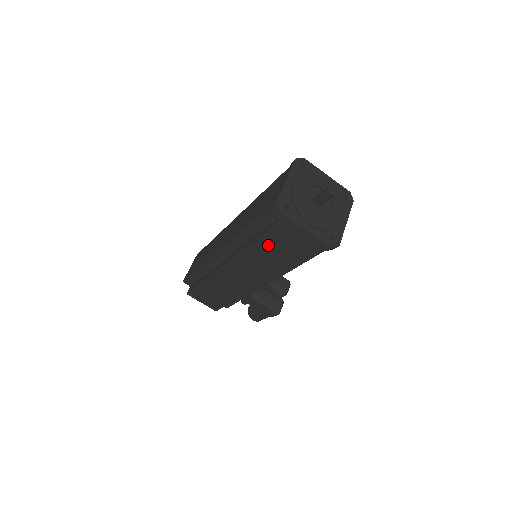
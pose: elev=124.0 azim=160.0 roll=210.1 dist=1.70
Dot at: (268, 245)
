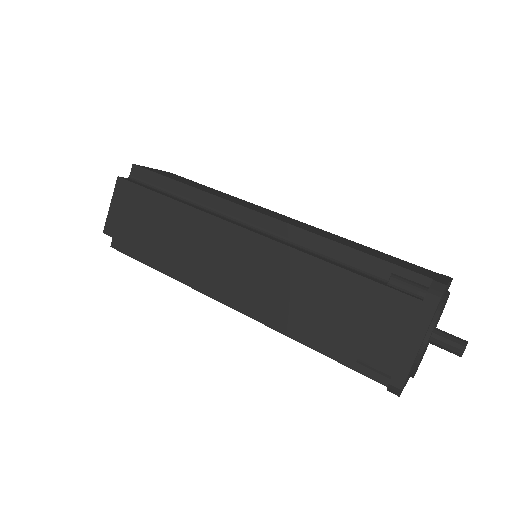
Dot at: occluded
